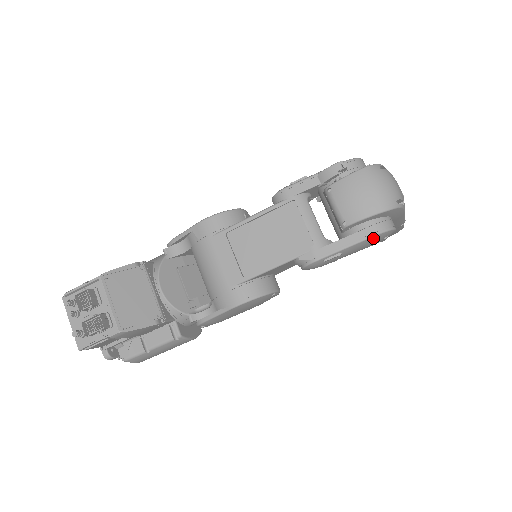
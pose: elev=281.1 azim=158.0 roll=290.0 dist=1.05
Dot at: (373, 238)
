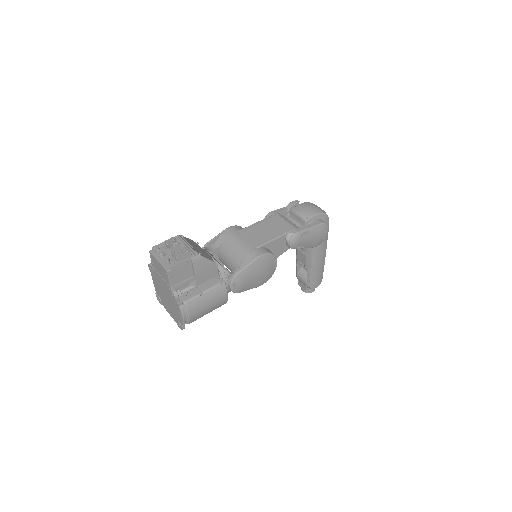
Dot at: (321, 226)
